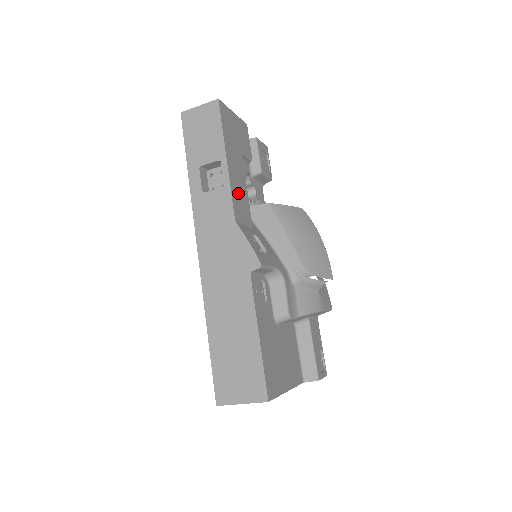
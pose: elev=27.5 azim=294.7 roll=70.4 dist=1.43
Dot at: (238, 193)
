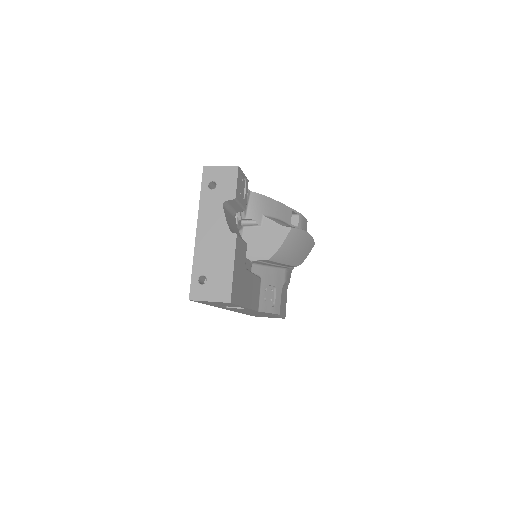
Dot at: (253, 296)
